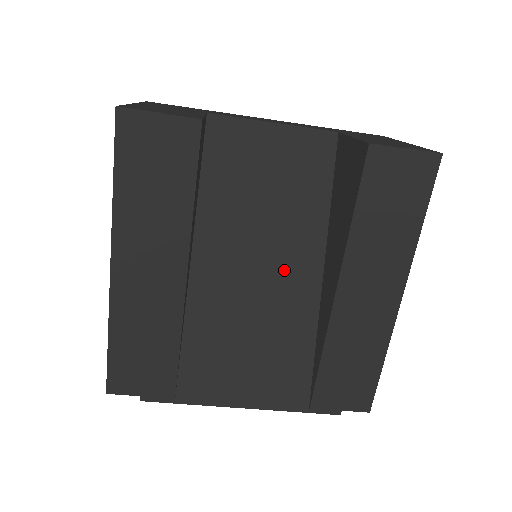
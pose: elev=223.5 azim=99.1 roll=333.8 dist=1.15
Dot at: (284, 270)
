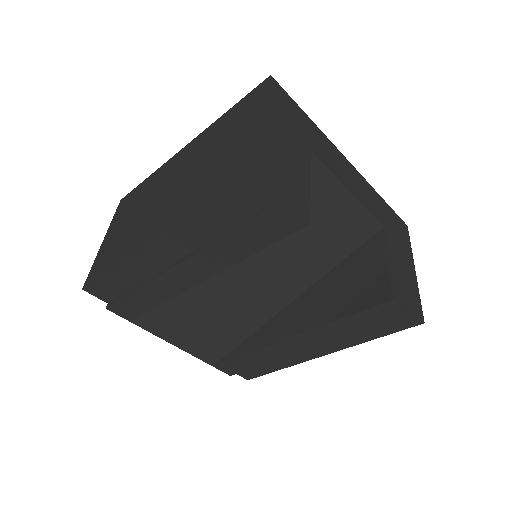
Dot at: (268, 287)
